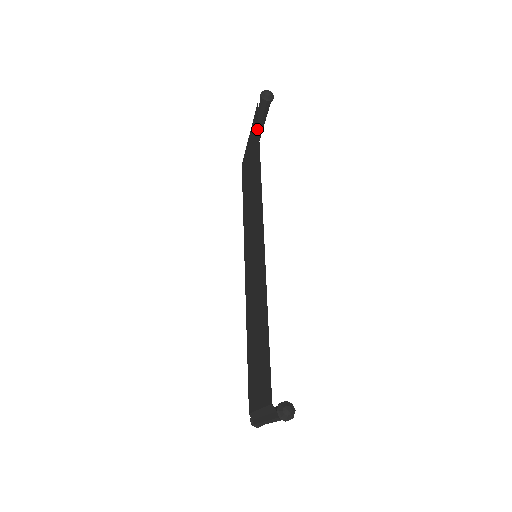
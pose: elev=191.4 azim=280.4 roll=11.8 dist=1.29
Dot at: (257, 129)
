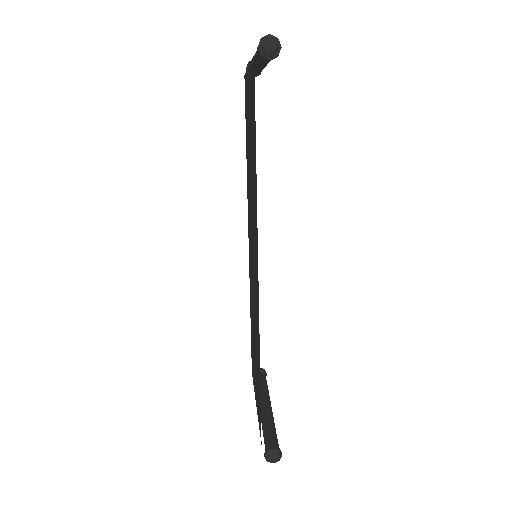
Dot at: (254, 106)
